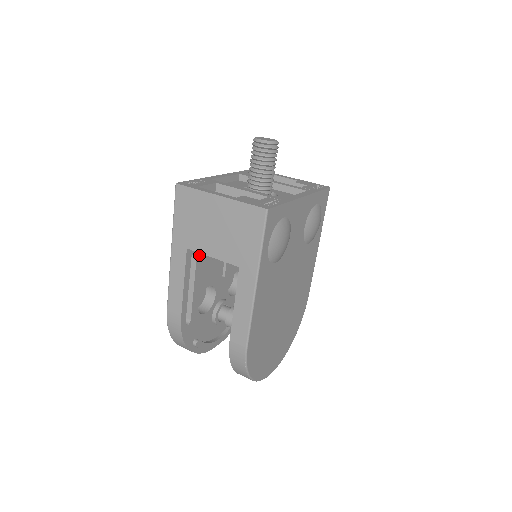
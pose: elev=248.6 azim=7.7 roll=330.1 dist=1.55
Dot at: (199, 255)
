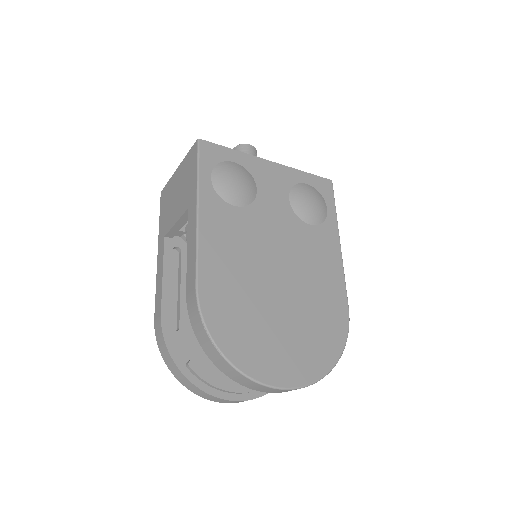
Dot at: (186, 253)
